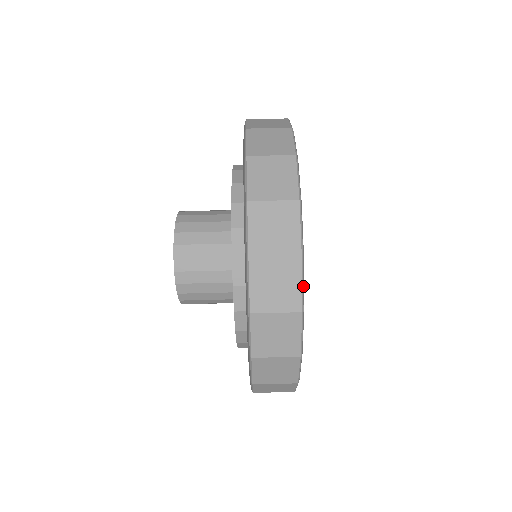
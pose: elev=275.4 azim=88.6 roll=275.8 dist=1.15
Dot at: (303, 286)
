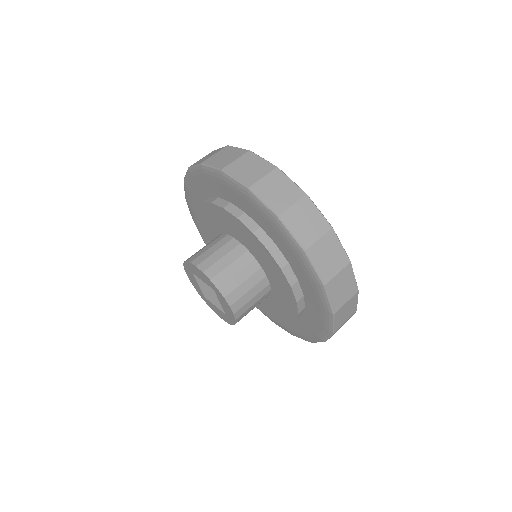
Dot at: (265, 160)
